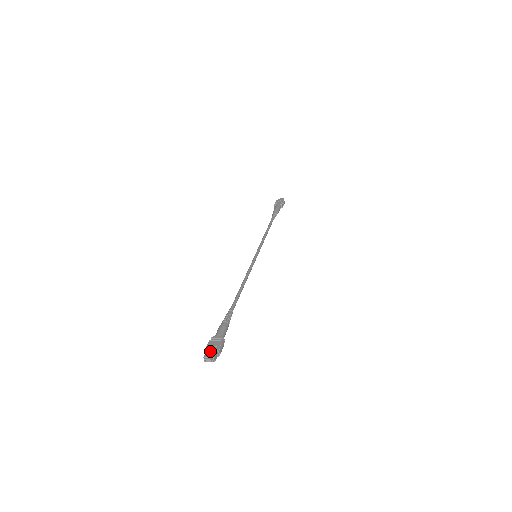
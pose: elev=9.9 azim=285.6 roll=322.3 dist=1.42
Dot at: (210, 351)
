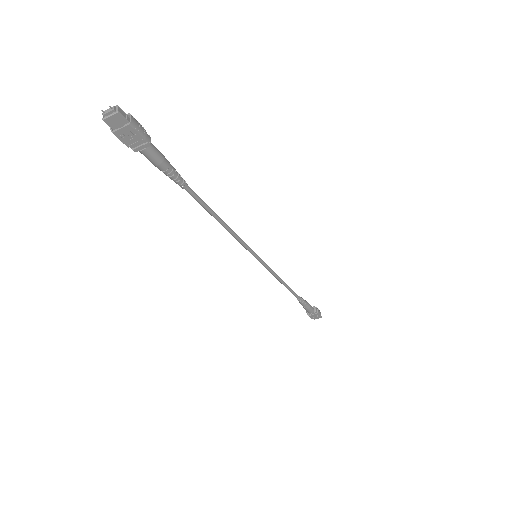
Dot at: occluded
